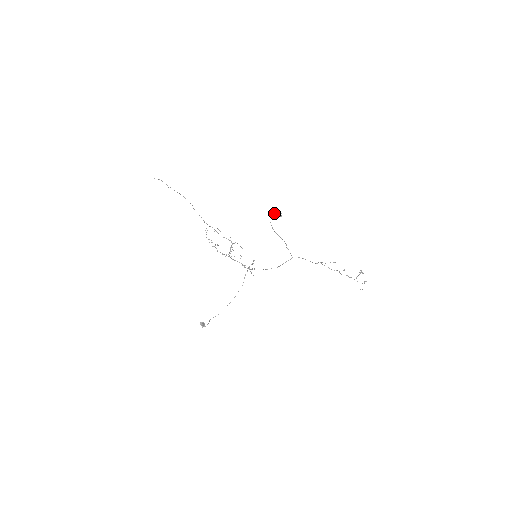
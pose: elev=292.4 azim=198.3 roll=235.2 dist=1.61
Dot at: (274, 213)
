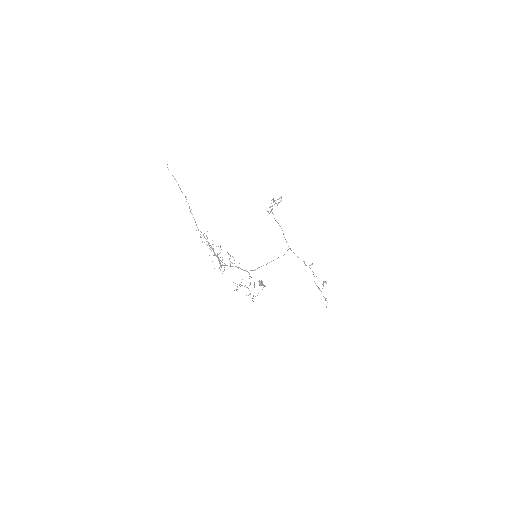
Dot at: (273, 202)
